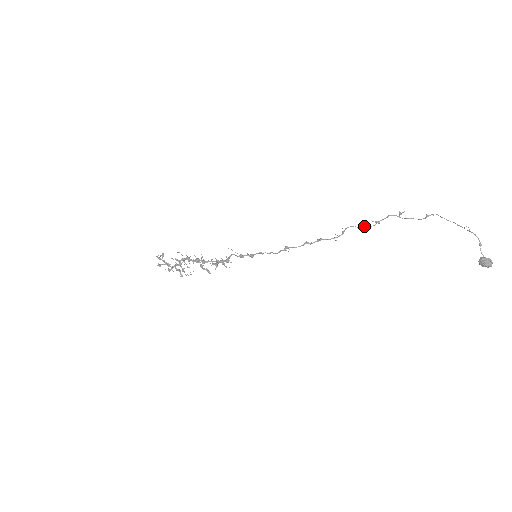
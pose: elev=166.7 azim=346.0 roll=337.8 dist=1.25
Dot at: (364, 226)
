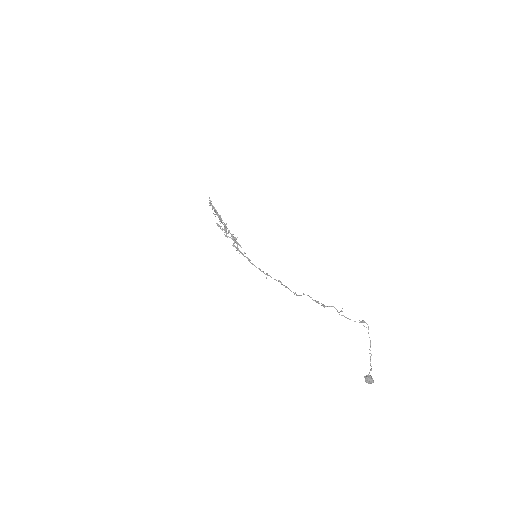
Dot at: (315, 301)
